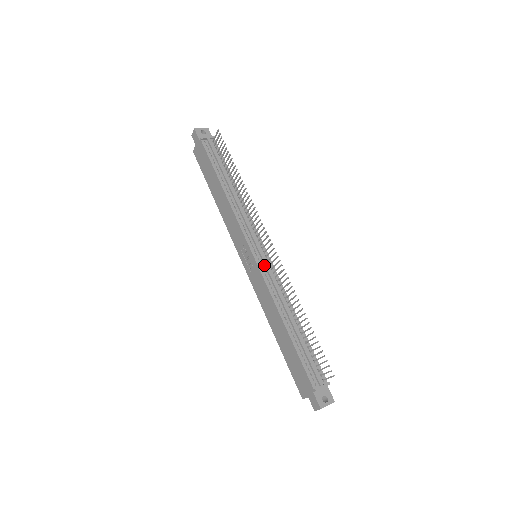
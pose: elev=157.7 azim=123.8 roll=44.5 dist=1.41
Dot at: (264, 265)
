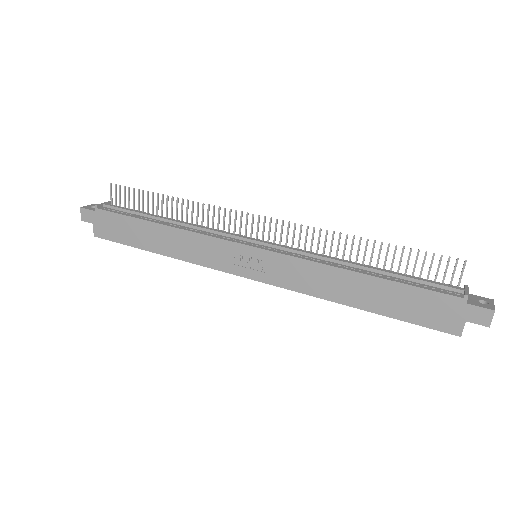
Dot at: (275, 248)
